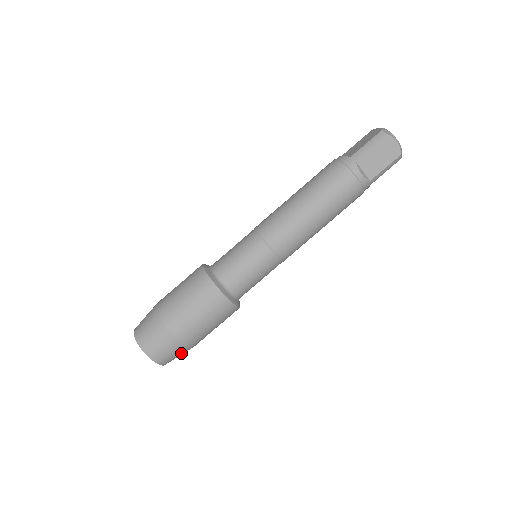
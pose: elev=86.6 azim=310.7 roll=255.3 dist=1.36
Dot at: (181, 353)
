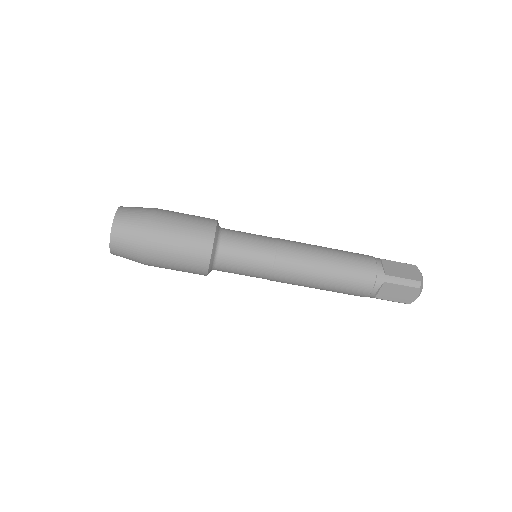
Dot at: (135, 261)
